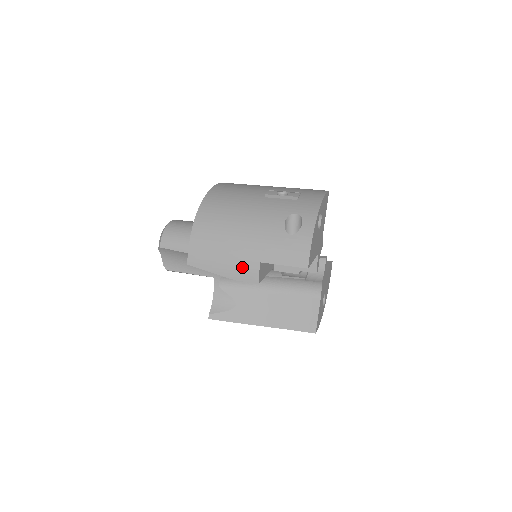
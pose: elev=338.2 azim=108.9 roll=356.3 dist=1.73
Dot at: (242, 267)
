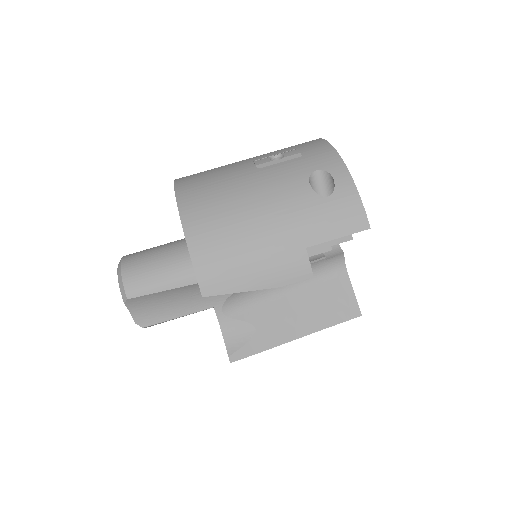
Dot at: (284, 265)
